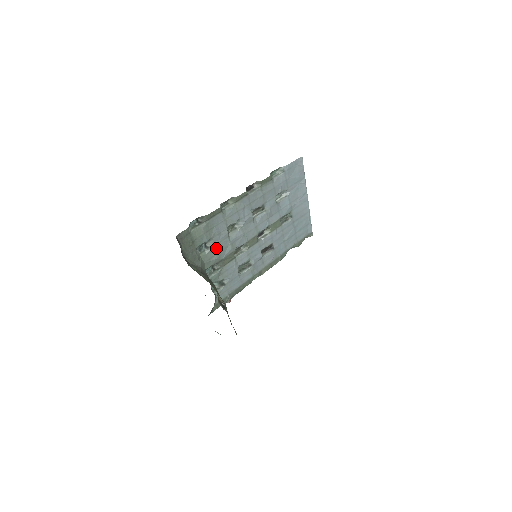
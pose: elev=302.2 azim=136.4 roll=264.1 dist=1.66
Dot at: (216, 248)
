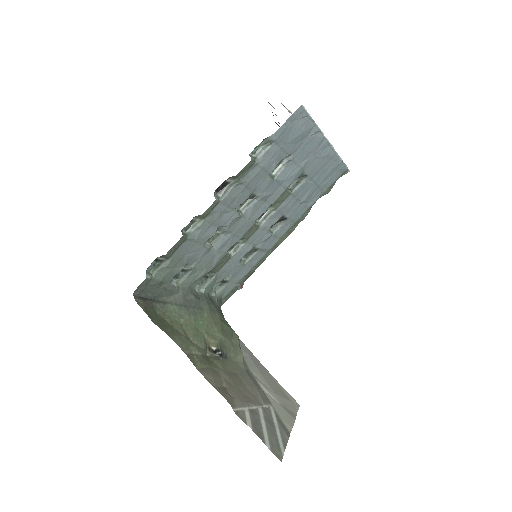
Dot at: (198, 267)
